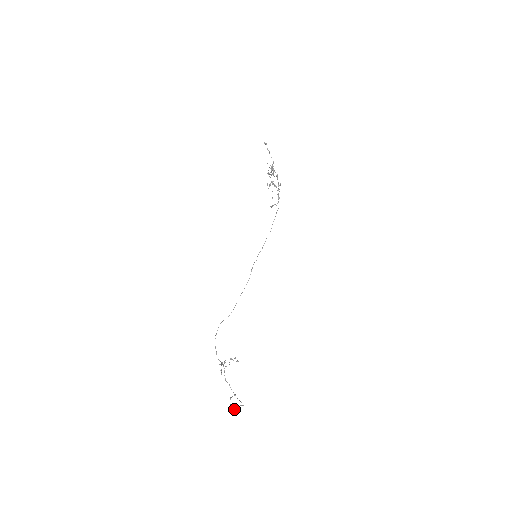
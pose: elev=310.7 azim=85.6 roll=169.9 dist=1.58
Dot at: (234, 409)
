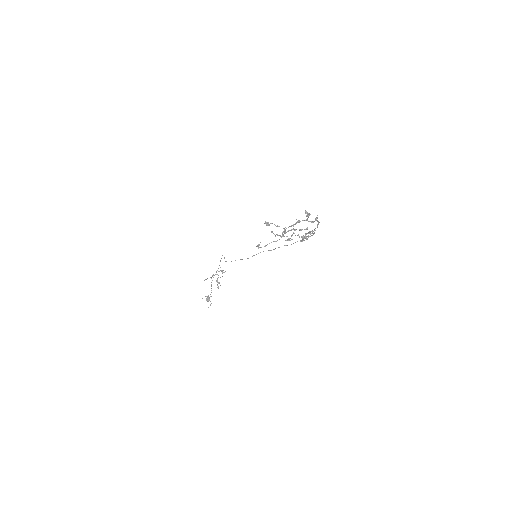
Dot at: (207, 301)
